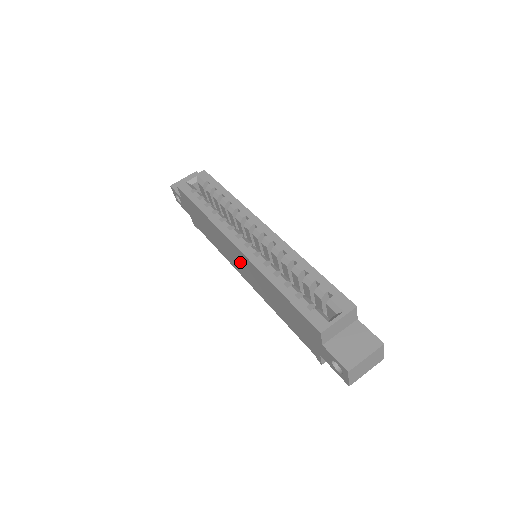
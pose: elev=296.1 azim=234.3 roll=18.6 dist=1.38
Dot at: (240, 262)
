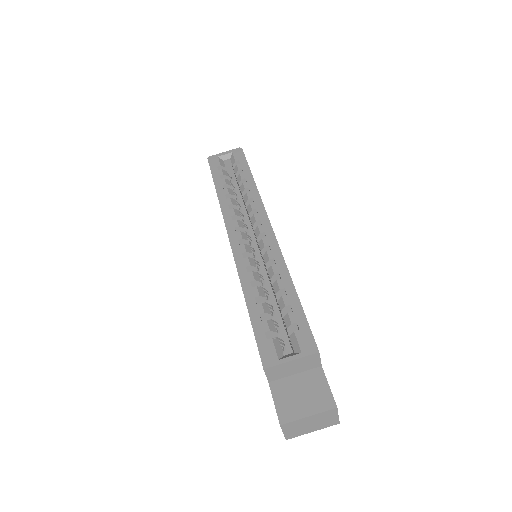
Dot at: occluded
